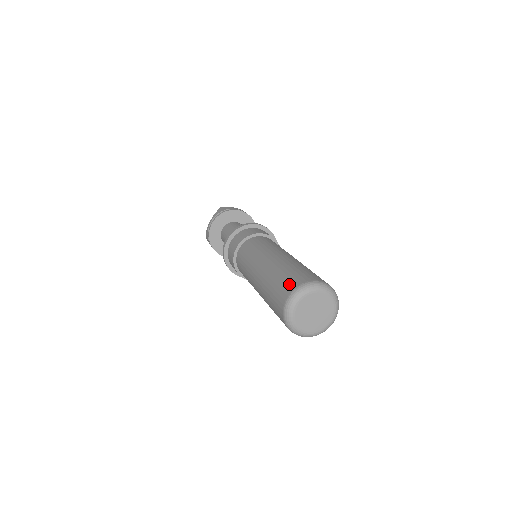
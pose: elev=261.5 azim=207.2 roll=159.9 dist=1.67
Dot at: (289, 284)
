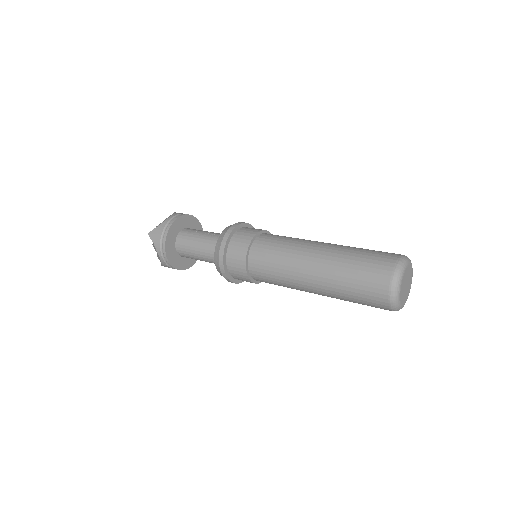
Dot at: (376, 289)
